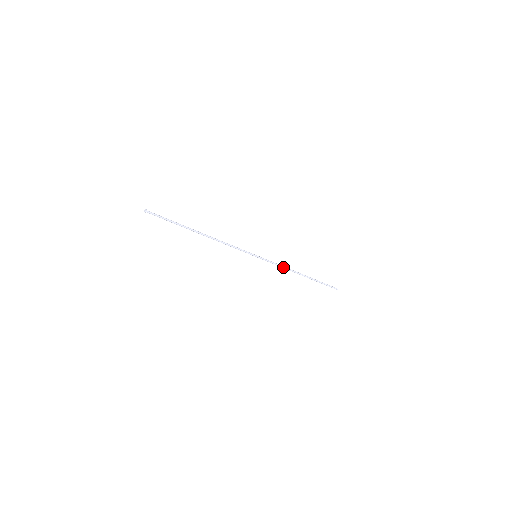
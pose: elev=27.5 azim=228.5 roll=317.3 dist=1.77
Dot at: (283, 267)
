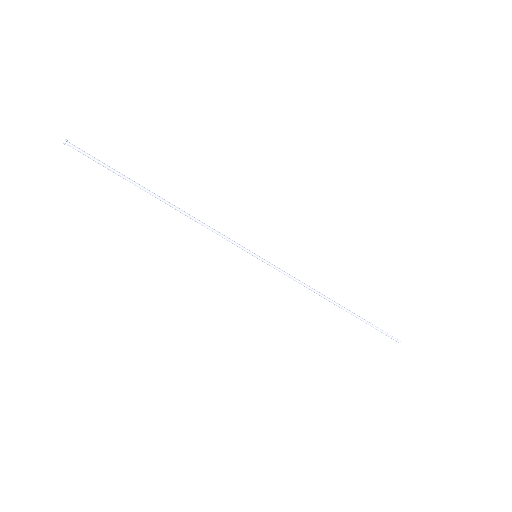
Dot at: (303, 284)
